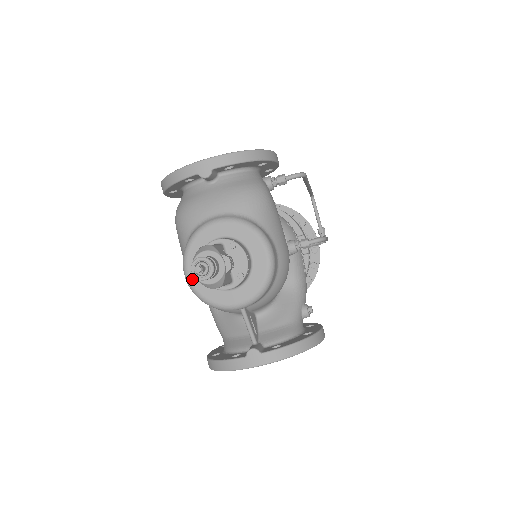
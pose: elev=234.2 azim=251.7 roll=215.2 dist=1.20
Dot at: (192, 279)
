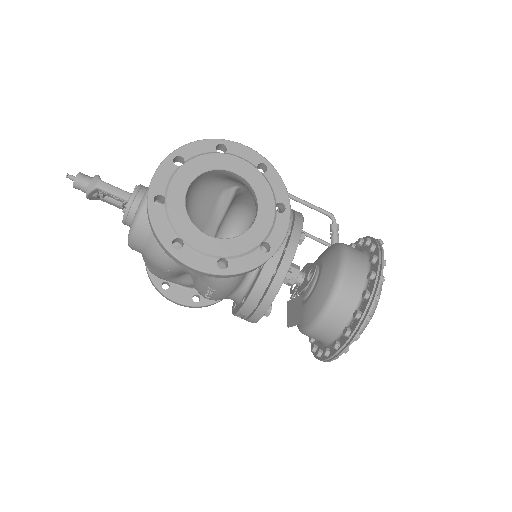
Dot at: occluded
